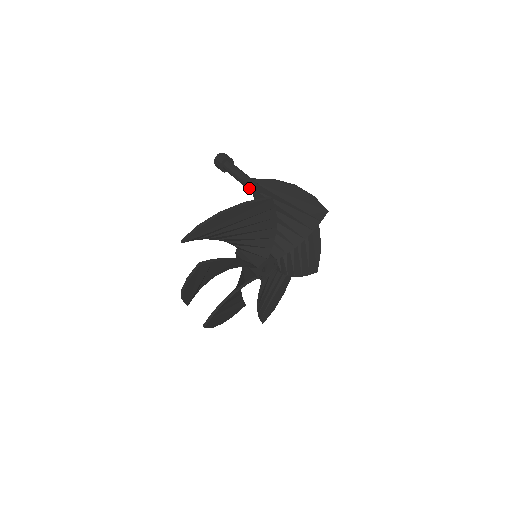
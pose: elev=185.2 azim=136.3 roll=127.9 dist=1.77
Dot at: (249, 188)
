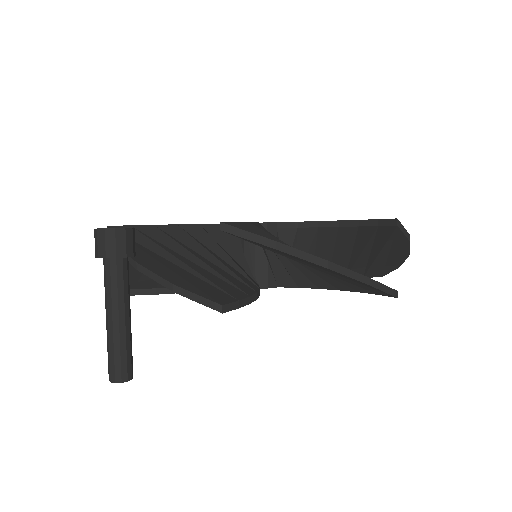
Dot at: (109, 364)
